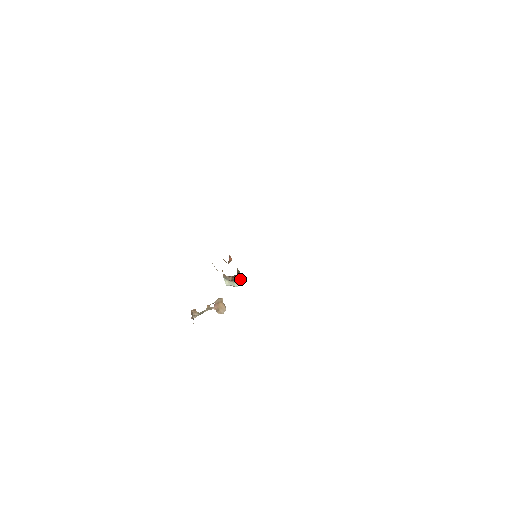
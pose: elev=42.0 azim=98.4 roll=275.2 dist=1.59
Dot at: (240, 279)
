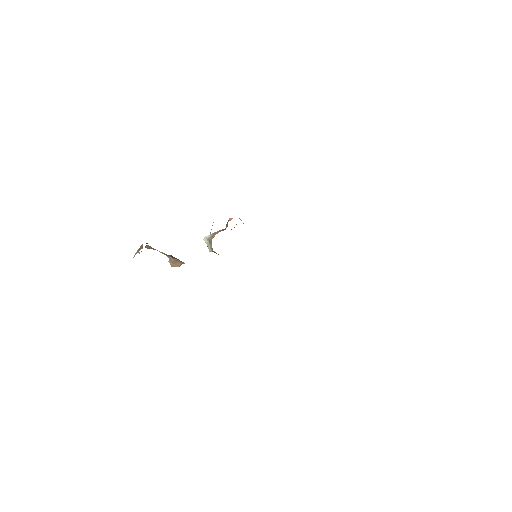
Dot at: occluded
